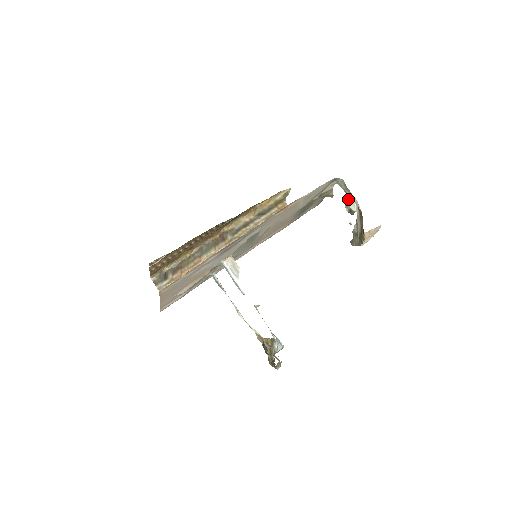
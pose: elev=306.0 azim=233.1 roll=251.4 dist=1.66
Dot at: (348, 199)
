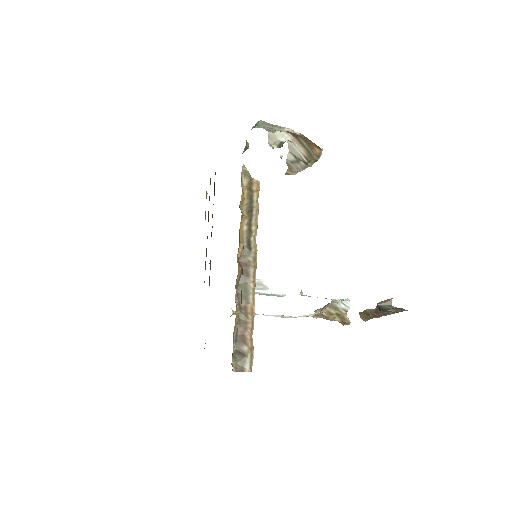
Dot at: (274, 135)
